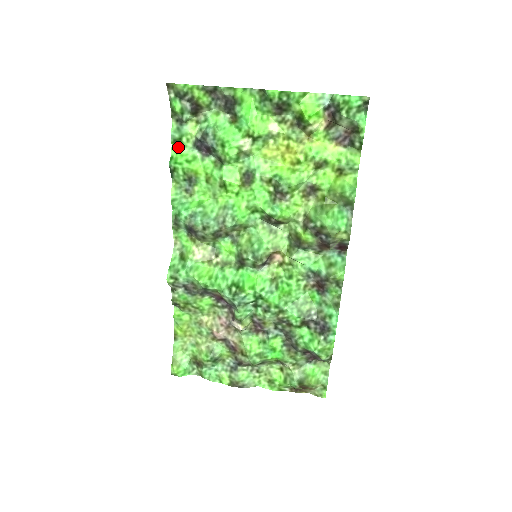
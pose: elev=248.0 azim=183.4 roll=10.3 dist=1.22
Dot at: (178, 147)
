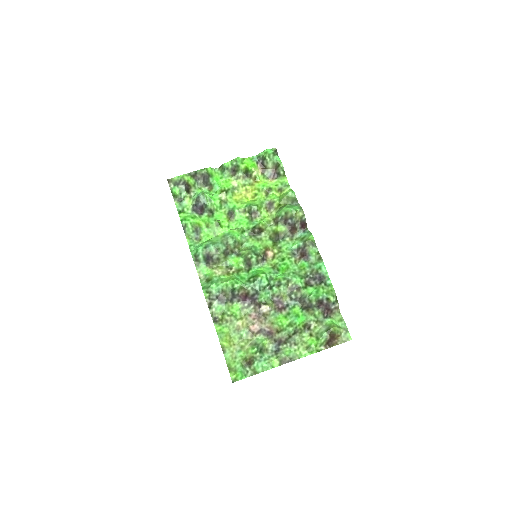
Dot at: (183, 214)
